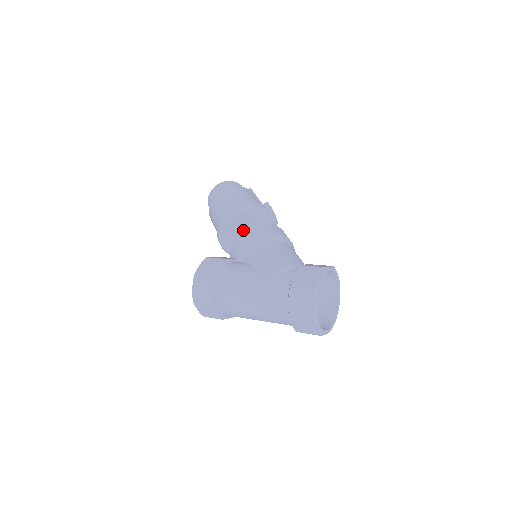
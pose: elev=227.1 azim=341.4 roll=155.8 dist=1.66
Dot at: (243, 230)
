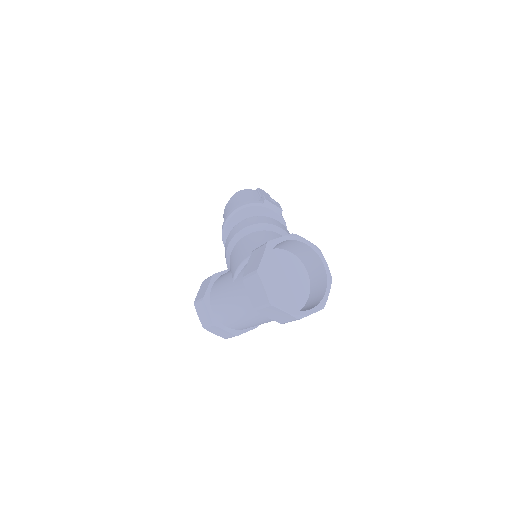
Dot at: (227, 237)
